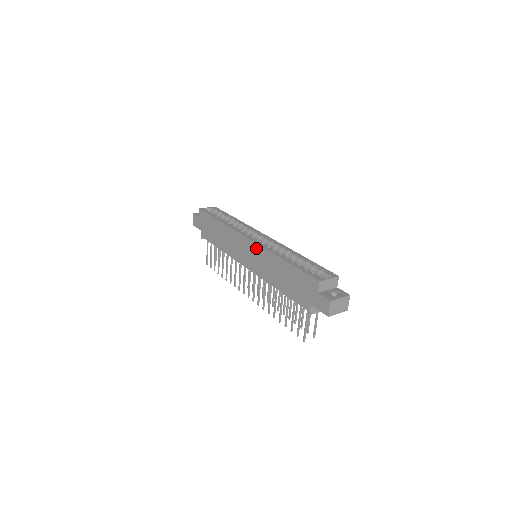
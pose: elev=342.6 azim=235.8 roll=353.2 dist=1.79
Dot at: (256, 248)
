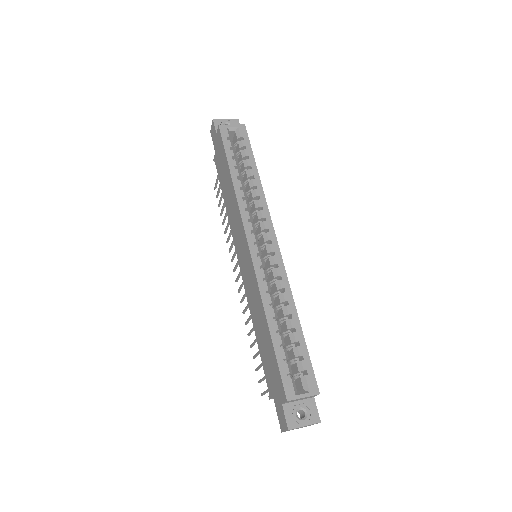
Dot at: (251, 266)
